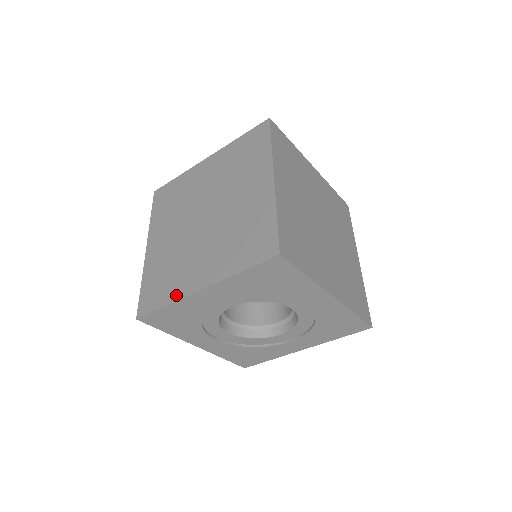
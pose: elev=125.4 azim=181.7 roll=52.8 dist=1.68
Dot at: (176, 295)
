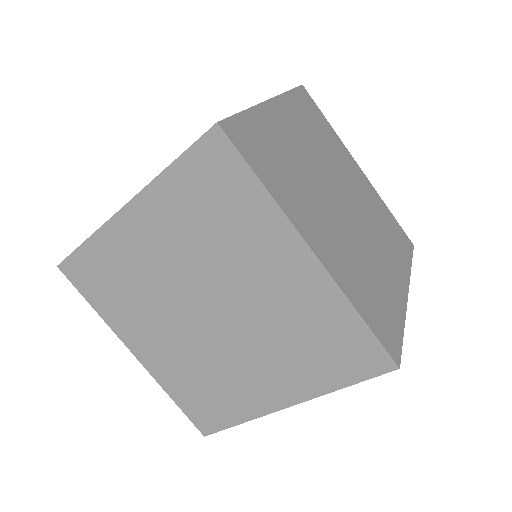
Dot at: (249, 413)
